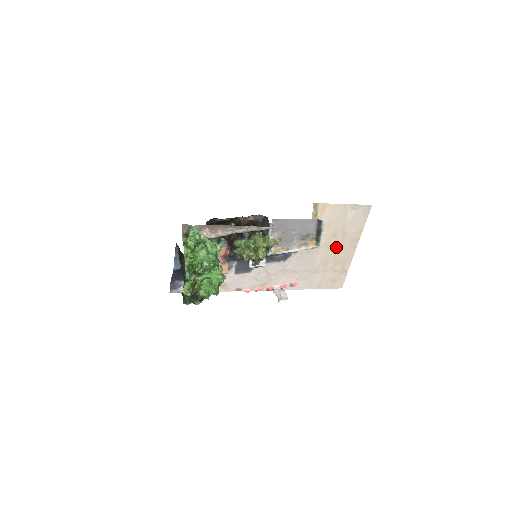
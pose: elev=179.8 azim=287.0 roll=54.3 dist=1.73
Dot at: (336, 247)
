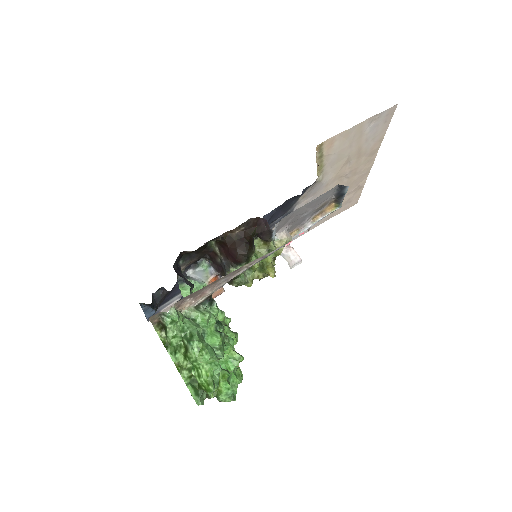
Dot at: (349, 172)
